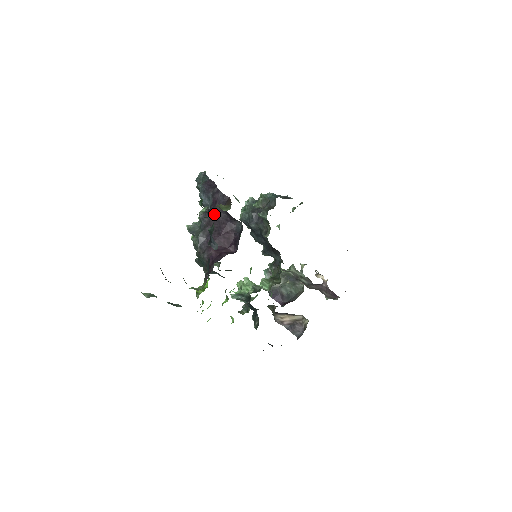
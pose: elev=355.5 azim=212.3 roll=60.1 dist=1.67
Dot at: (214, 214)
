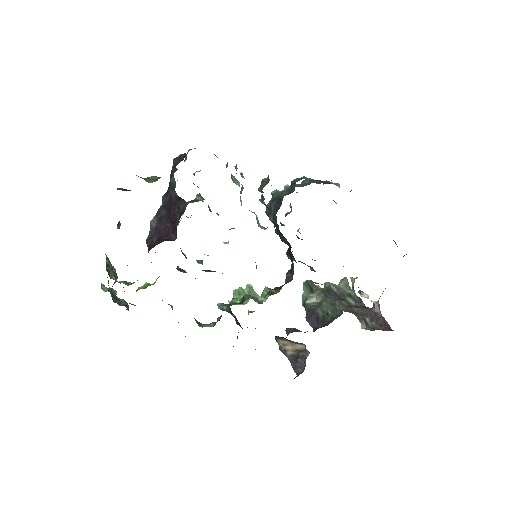
Dot at: (169, 193)
